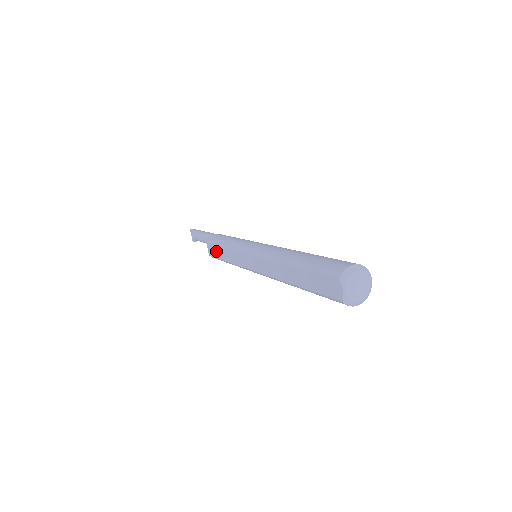
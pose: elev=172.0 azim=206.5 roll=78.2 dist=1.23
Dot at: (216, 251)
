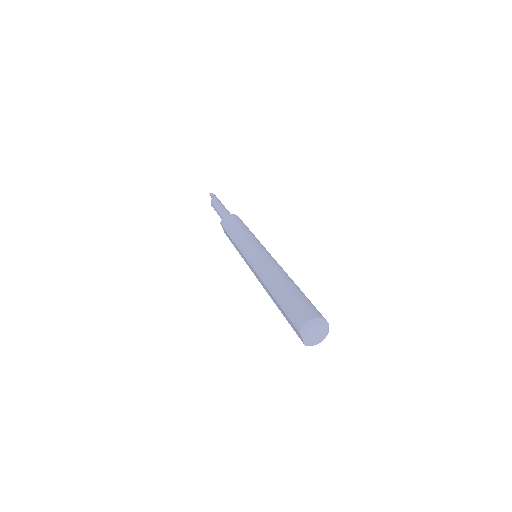
Dot at: (228, 236)
